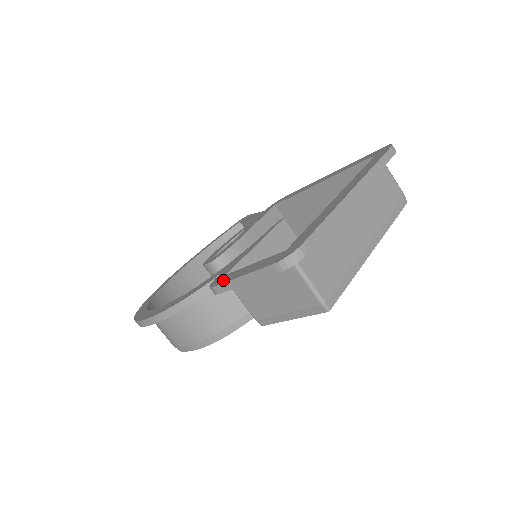
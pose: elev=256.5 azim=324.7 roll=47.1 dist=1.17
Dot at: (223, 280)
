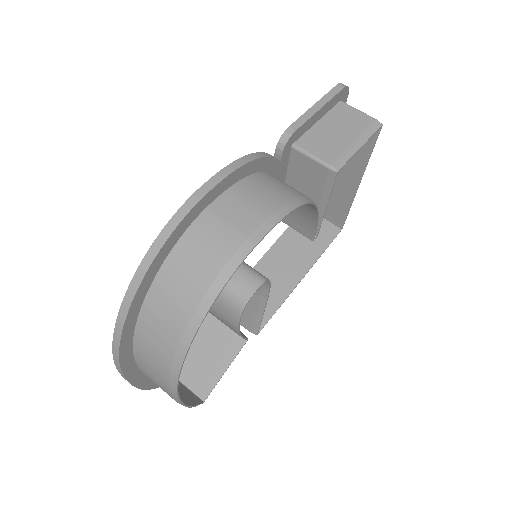
Dot at: occluded
